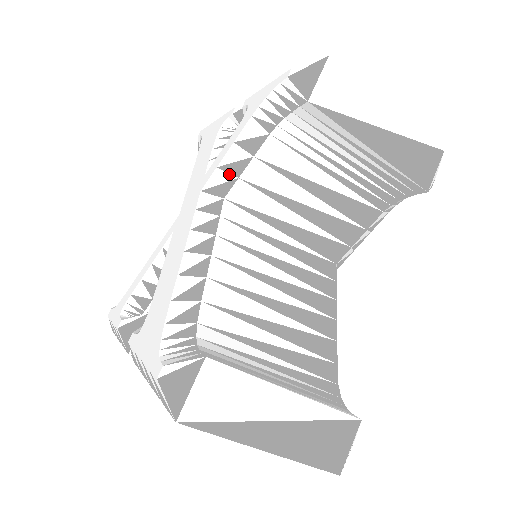
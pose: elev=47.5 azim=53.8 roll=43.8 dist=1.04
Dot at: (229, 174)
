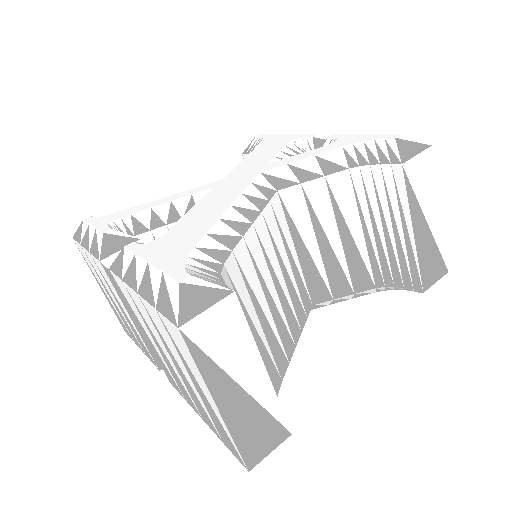
Dot at: (294, 175)
